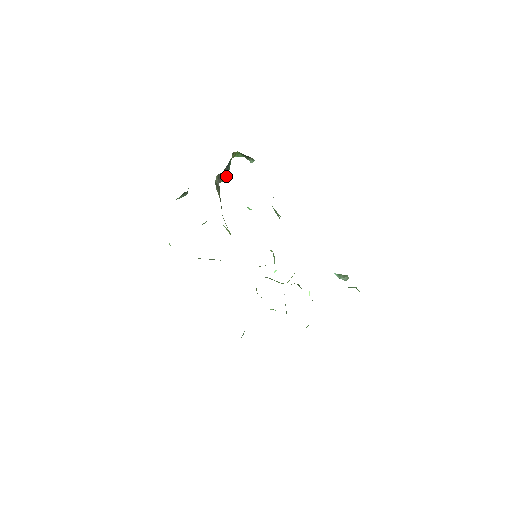
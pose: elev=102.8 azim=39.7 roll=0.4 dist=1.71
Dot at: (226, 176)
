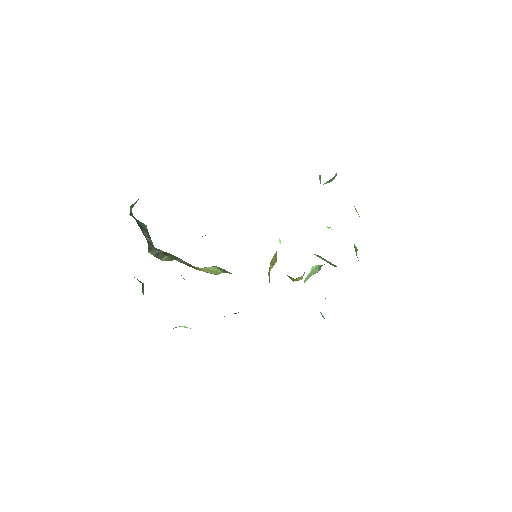
Dot at: occluded
